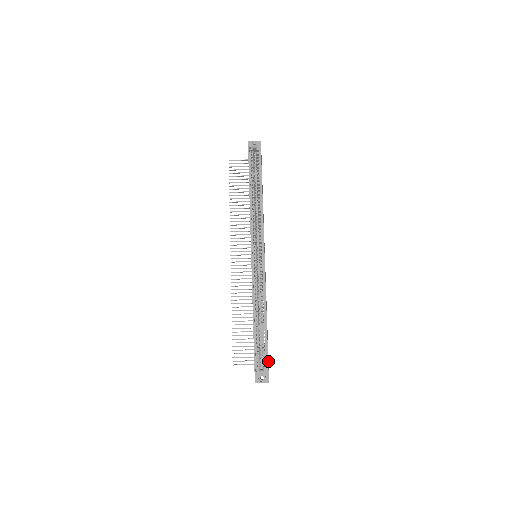
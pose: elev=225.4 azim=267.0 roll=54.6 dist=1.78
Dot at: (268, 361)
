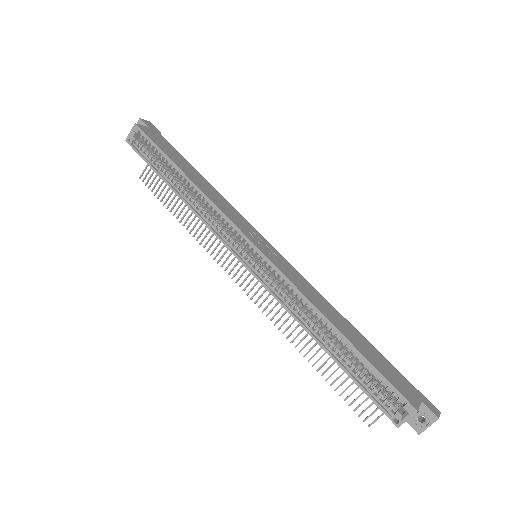
Dot at: (407, 385)
